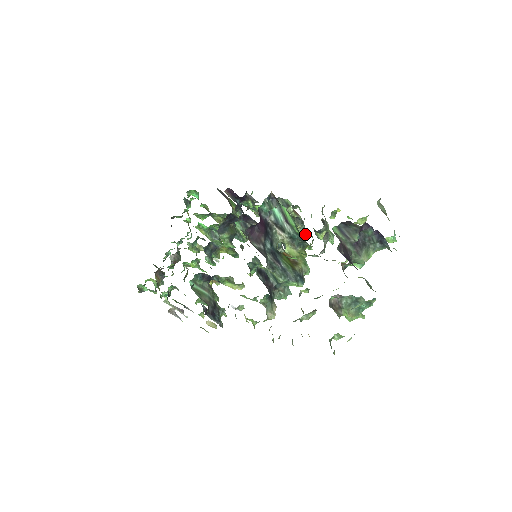
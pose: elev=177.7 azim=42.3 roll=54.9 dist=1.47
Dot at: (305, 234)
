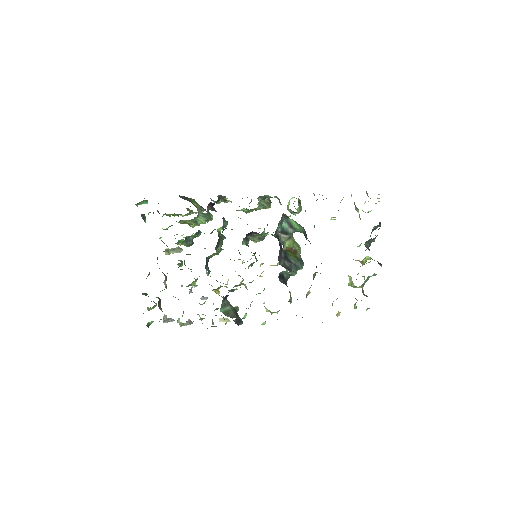
Dot at: occluded
